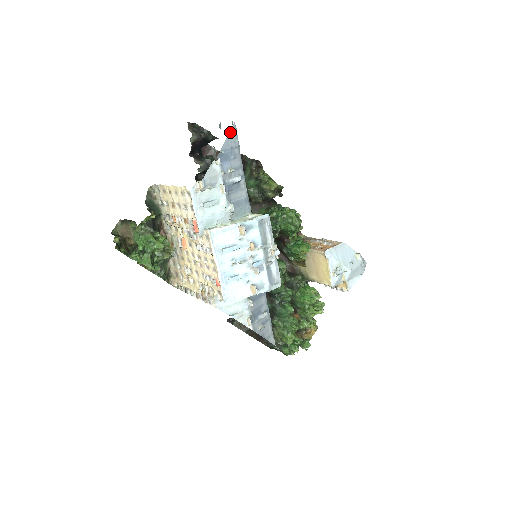
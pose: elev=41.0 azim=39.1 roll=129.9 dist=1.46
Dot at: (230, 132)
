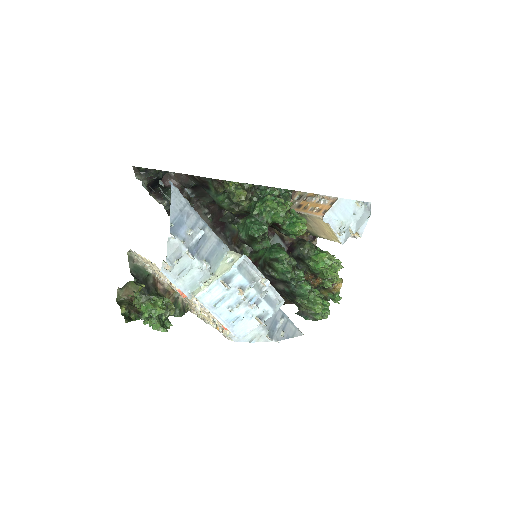
Dot at: (171, 197)
